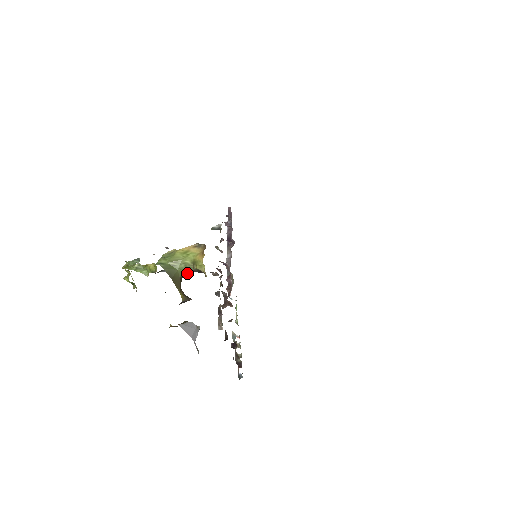
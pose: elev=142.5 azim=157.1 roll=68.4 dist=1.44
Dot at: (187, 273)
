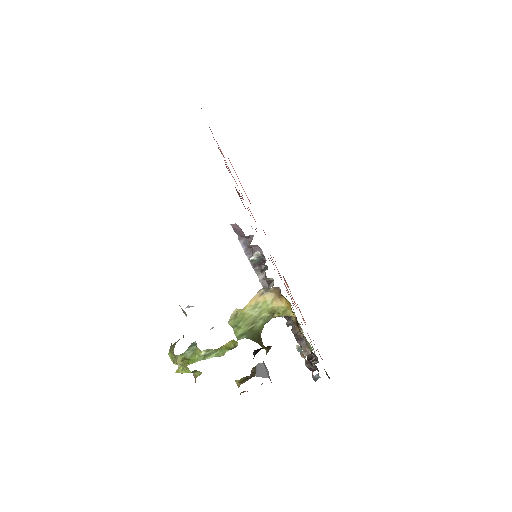
Dot at: occluded
